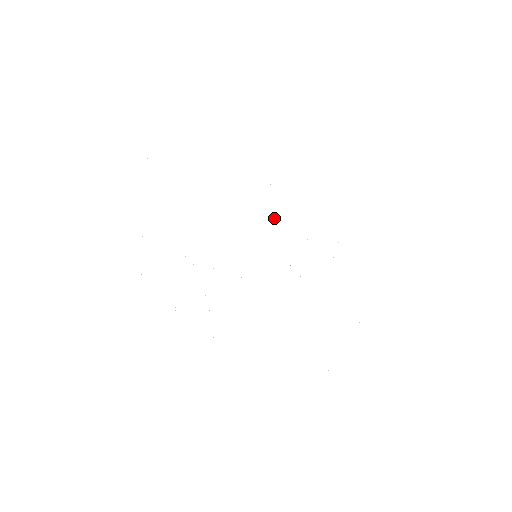
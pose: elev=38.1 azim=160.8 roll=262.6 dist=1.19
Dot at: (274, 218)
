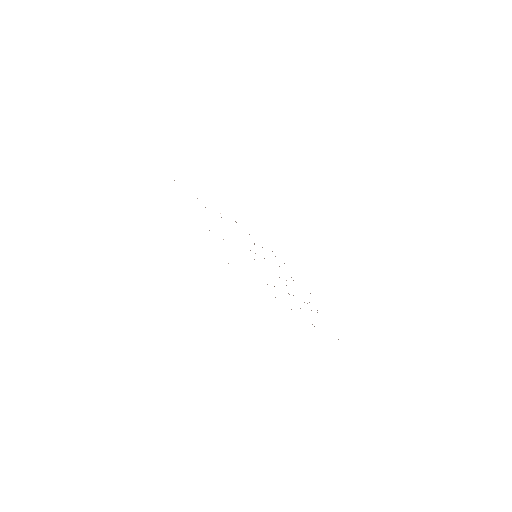
Dot at: occluded
